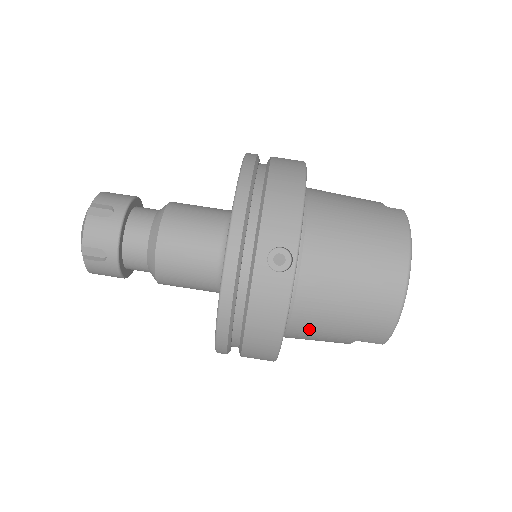
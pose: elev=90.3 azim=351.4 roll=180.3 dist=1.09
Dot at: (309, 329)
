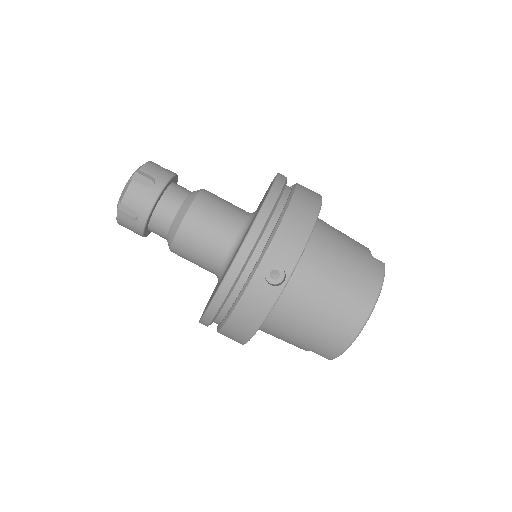
Dot at: (278, 331)
